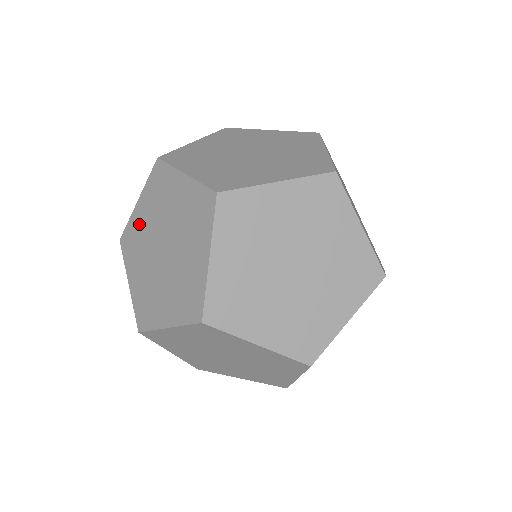
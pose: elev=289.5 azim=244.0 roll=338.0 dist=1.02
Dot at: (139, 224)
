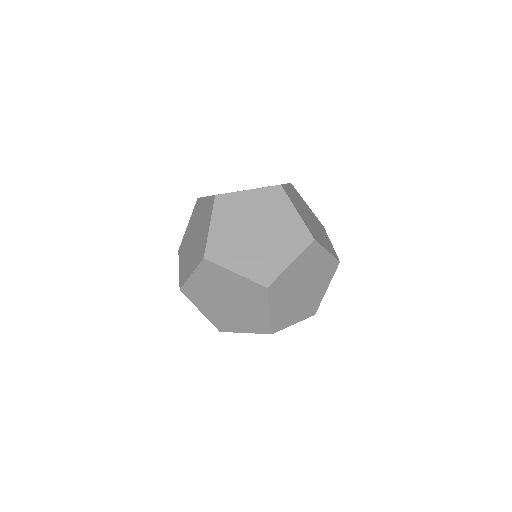
Dot at: (187, 235)
